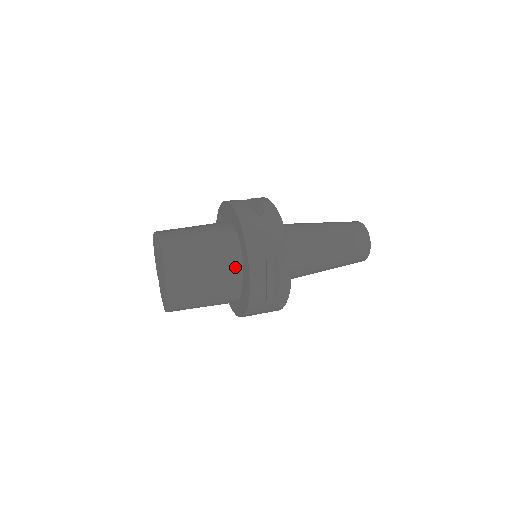
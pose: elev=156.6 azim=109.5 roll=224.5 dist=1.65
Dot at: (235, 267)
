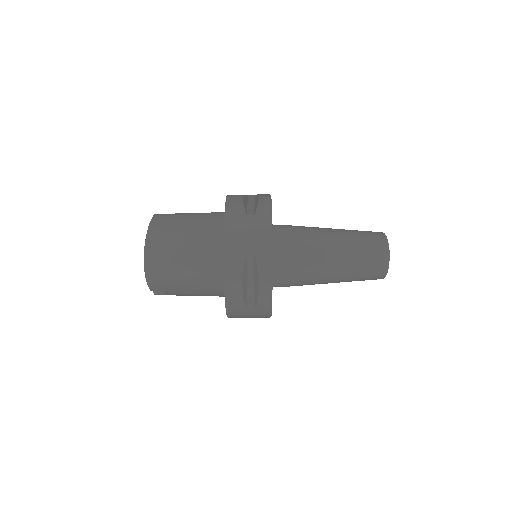
Dot at: (220, 215)
